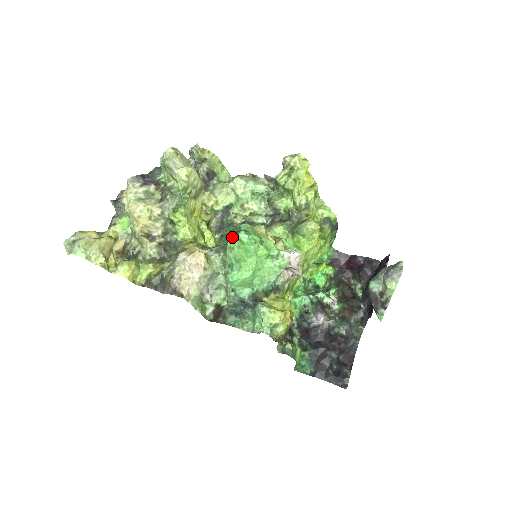
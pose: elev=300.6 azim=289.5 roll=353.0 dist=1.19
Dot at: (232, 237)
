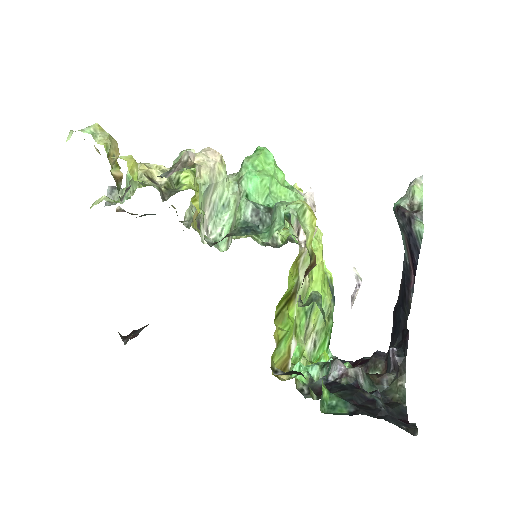
Dot at: occluded
